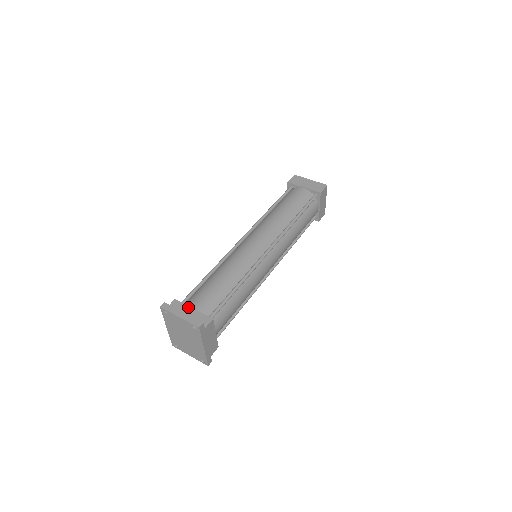
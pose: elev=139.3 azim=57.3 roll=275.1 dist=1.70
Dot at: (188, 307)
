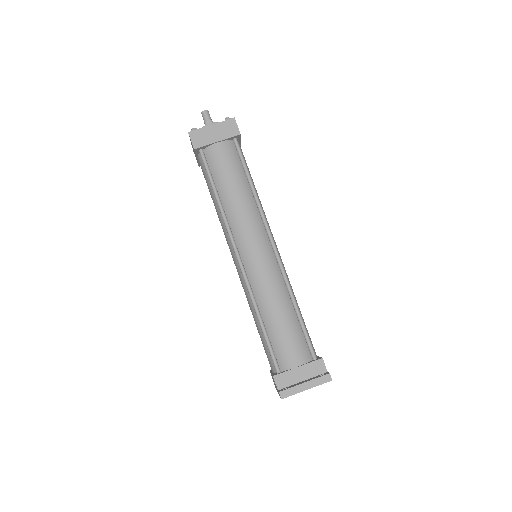
Dot at: (292, 371)
